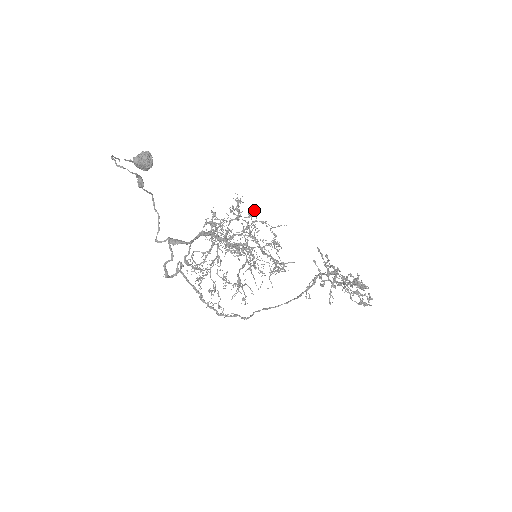
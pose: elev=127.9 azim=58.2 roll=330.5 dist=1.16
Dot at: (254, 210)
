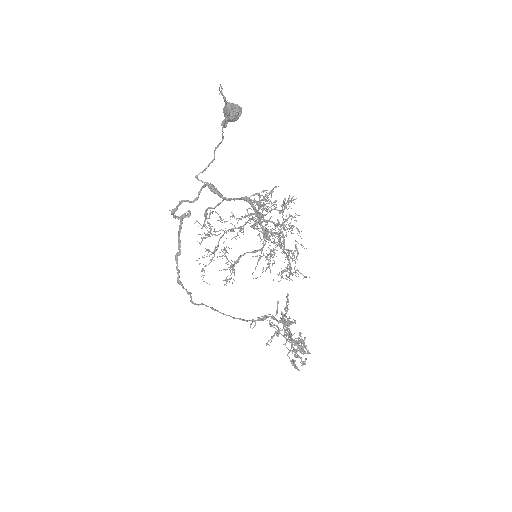
Dot at: (295, 217)
